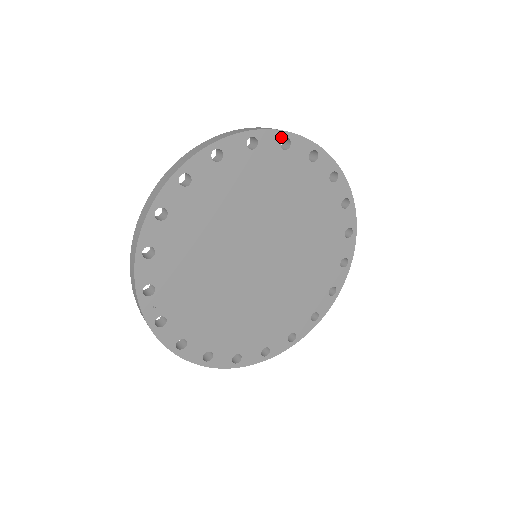
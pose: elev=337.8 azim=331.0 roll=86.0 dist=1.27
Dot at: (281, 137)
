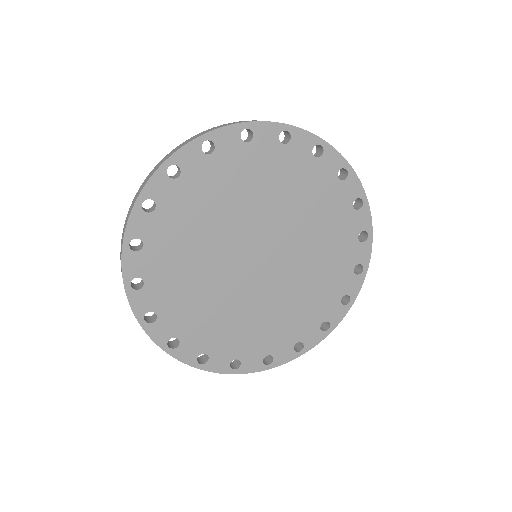
Dot at: (199, 145)
